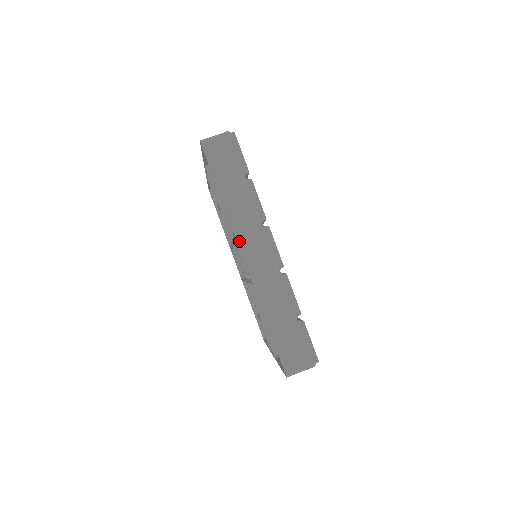
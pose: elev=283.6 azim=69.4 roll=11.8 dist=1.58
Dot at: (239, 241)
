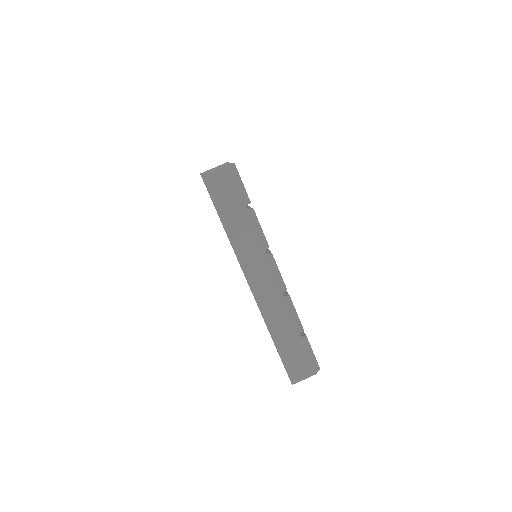
Dot at: (244, 270)
